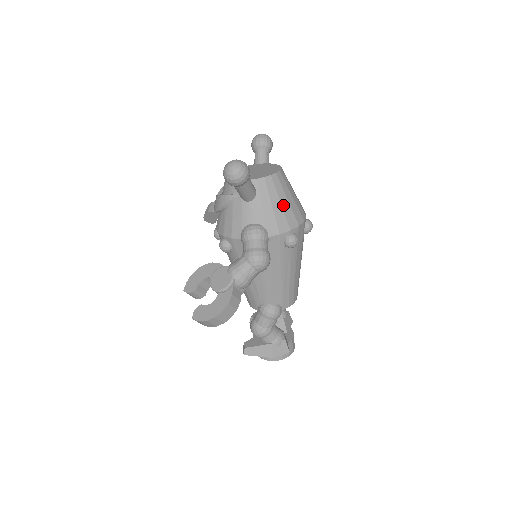
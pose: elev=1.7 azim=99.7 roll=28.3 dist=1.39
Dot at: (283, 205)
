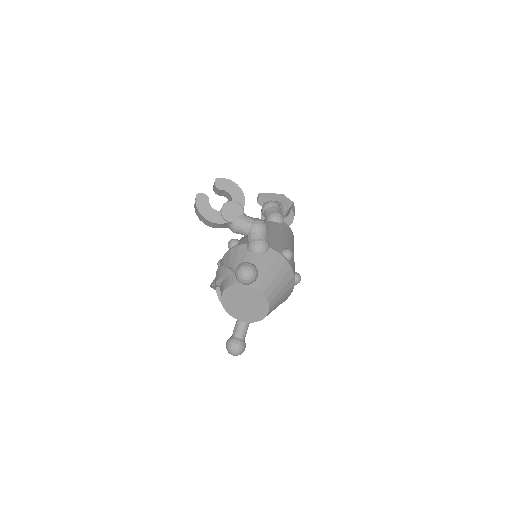
Dot at: occluded
